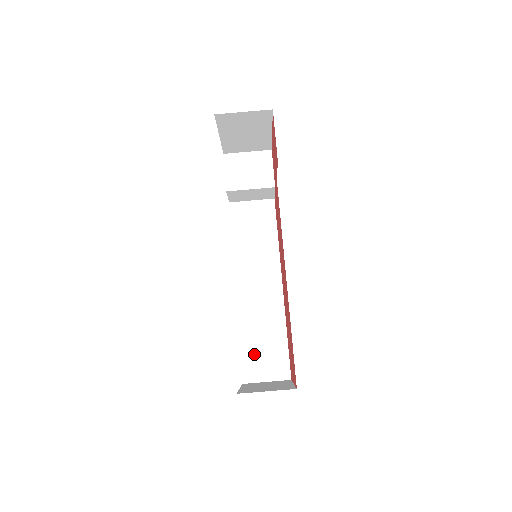
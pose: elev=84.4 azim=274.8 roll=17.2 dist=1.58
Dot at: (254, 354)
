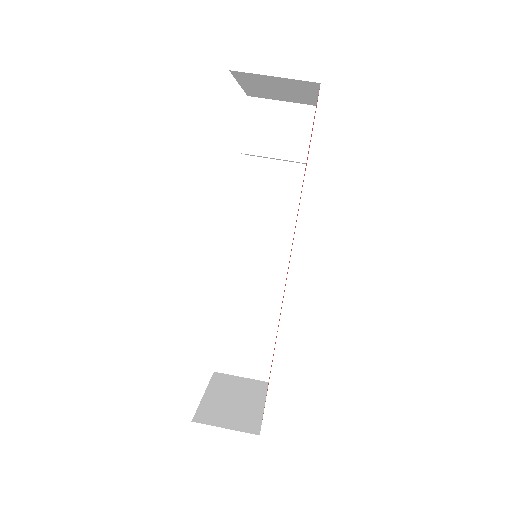
Dot at: (234, 345)
